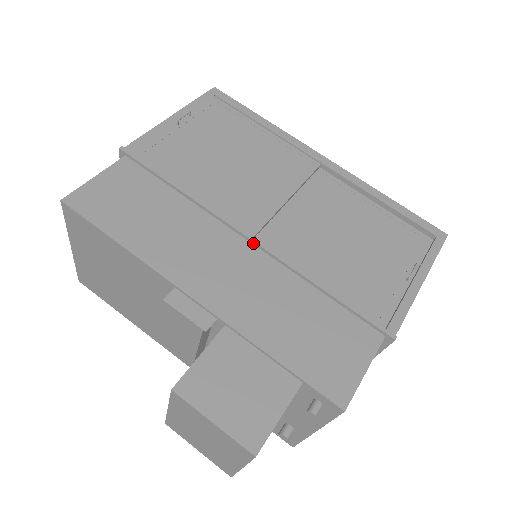
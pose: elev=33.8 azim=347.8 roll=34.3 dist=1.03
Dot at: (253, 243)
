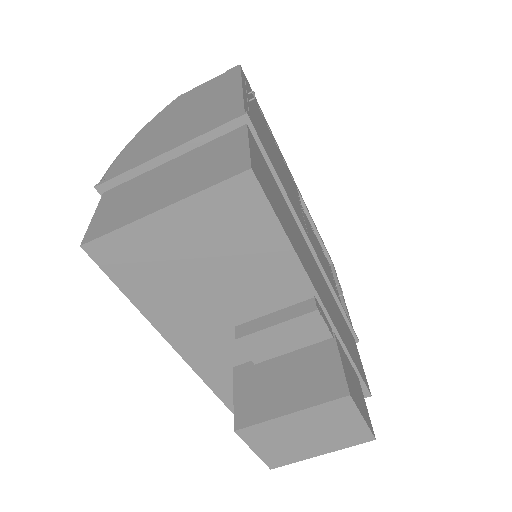
Dot at: (314, 255)
